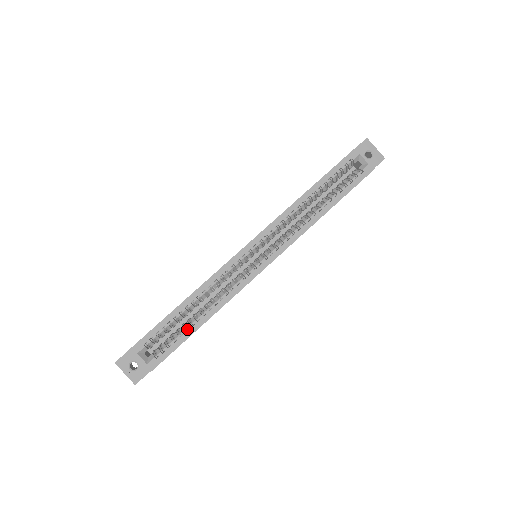
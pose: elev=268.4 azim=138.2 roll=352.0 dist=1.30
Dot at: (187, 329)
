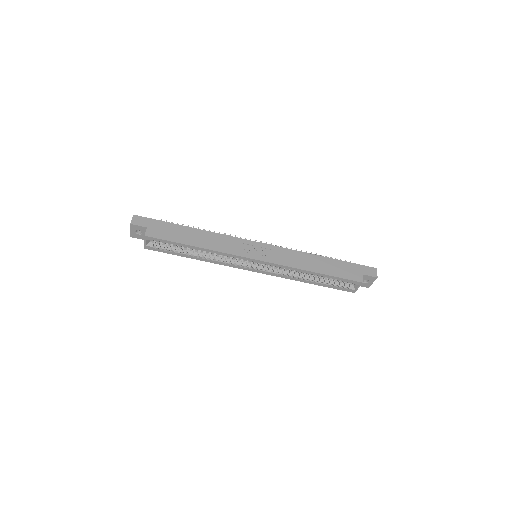
Dot at: (183, 253)
